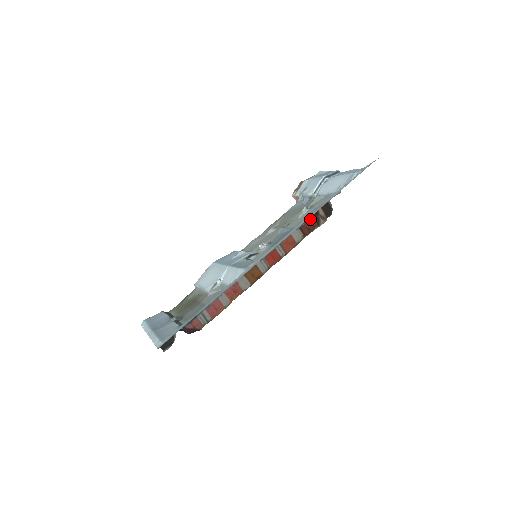
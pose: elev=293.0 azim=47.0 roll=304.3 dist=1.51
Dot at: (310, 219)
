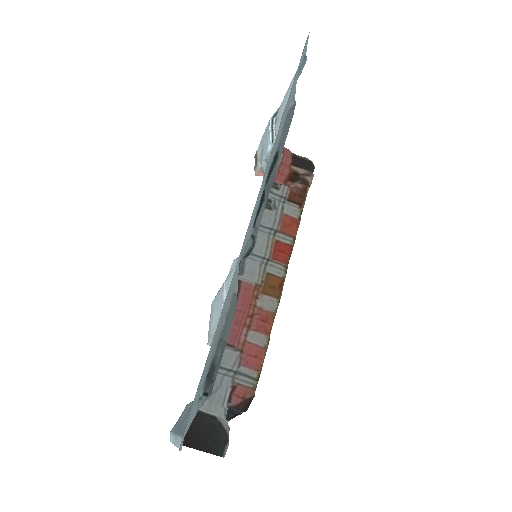
Dot at: (294, 186)
